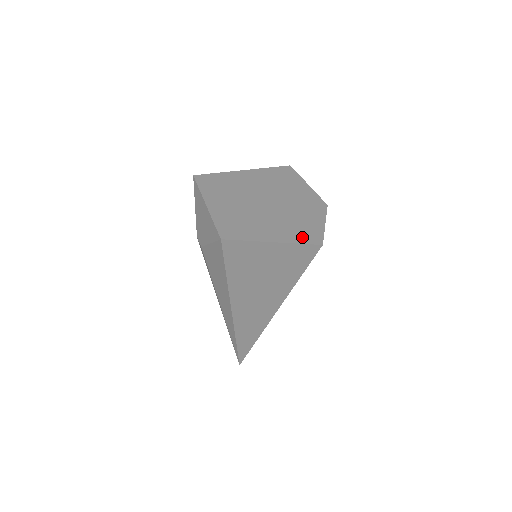
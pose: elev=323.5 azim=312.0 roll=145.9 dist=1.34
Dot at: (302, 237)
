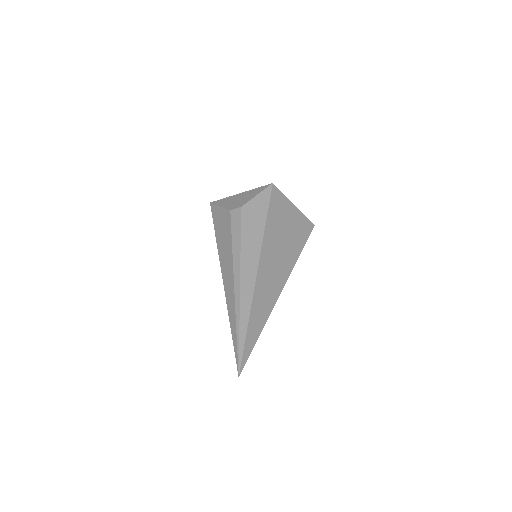
Dot at: occluded
